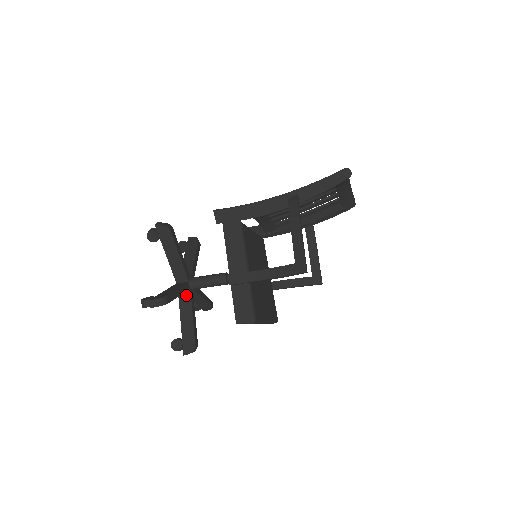
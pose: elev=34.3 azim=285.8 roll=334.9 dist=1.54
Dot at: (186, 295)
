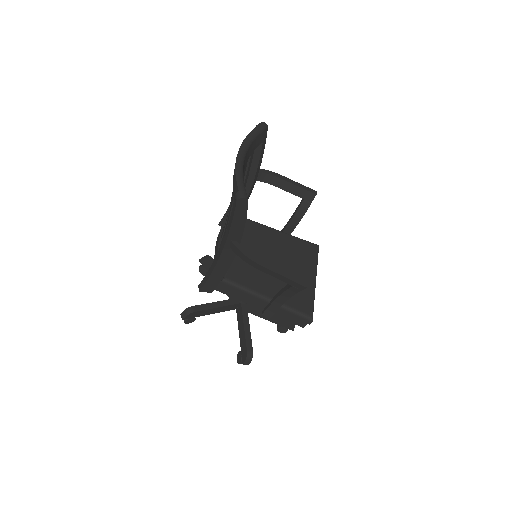
Dot at: (250, 308)
